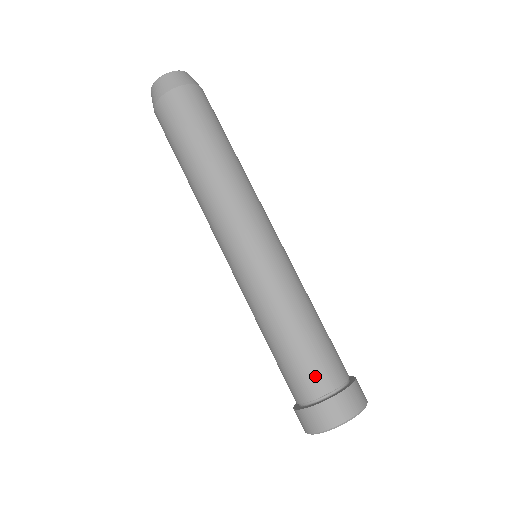
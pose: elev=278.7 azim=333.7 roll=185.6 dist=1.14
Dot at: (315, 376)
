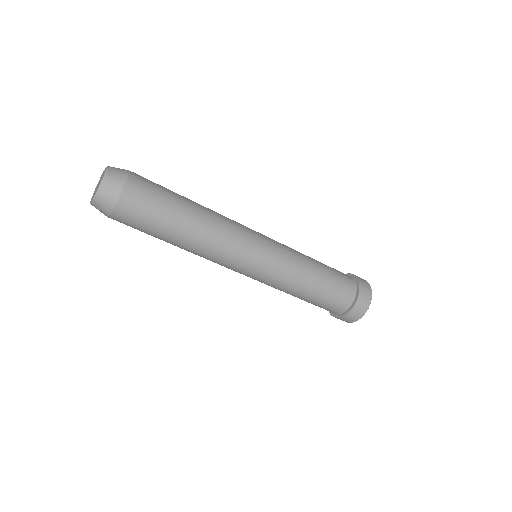
Dot at: (331, 308)
